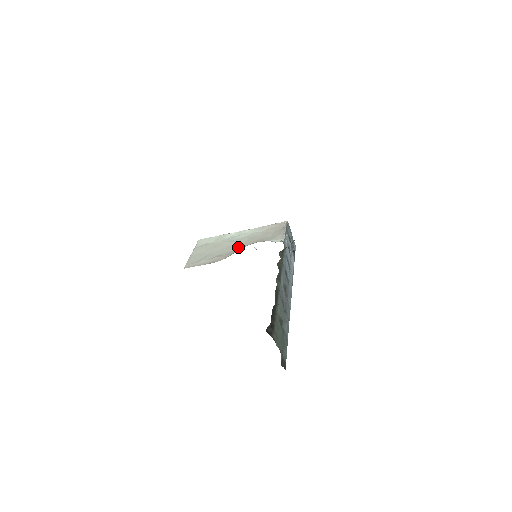
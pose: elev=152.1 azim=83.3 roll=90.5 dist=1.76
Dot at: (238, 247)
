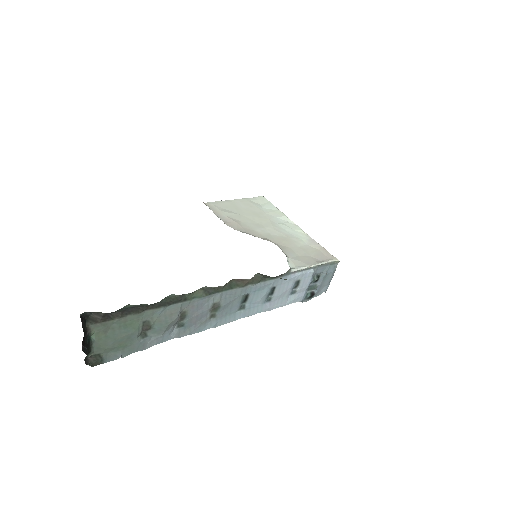
Dot at: (263, 233)
